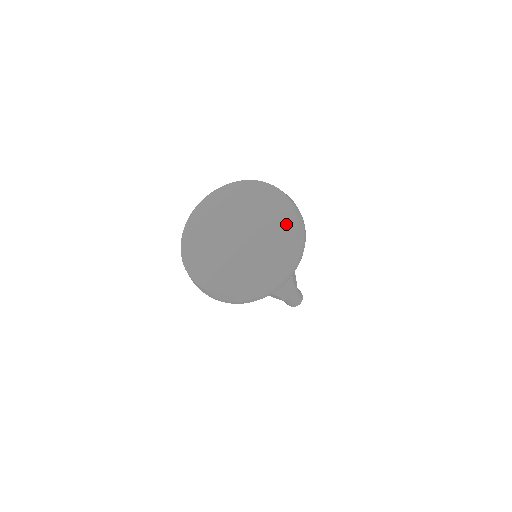
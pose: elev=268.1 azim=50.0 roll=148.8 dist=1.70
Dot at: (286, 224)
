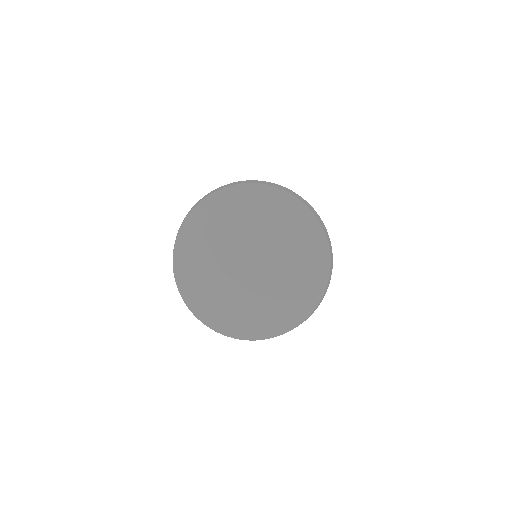
Dot at: (286, 208)
